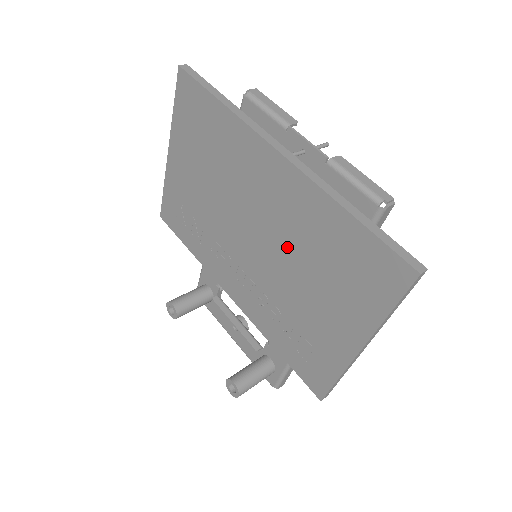
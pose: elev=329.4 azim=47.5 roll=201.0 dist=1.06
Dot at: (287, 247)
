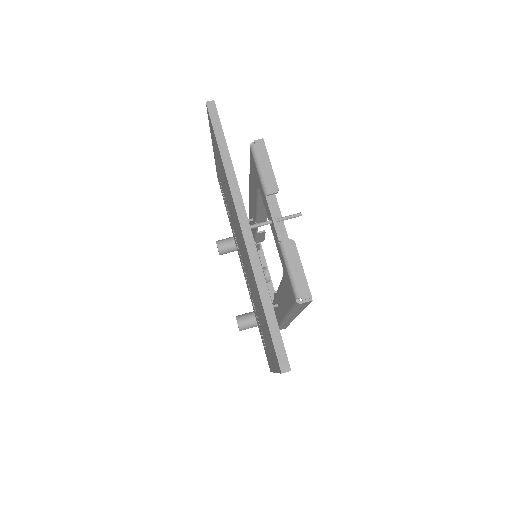
Dot at: (251, 281)
